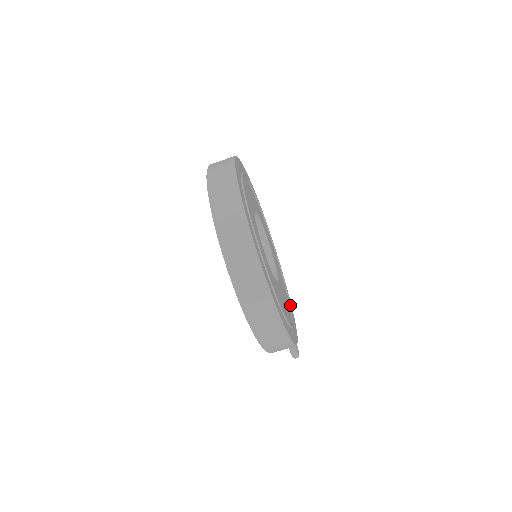
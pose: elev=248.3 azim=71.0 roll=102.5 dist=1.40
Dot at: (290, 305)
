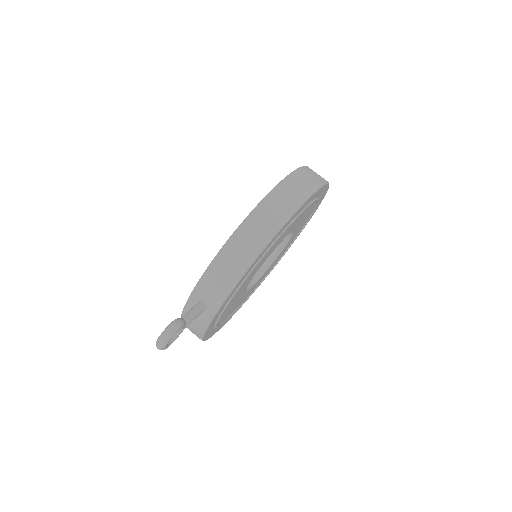
Dot at: occluded
